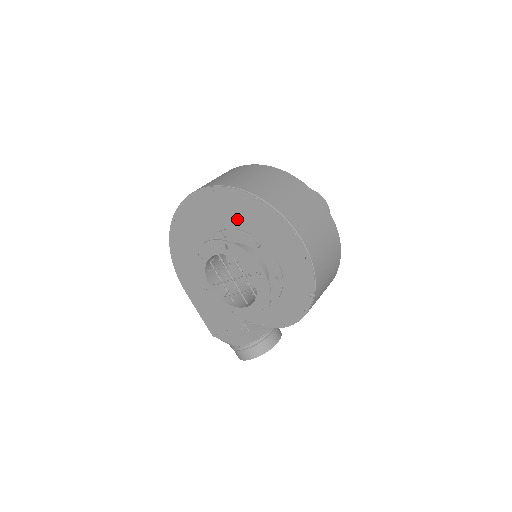
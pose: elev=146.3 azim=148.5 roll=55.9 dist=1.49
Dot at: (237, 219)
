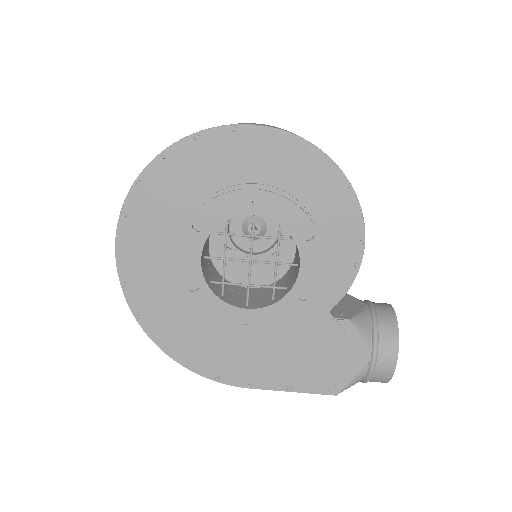
Dot at: (178, 208)
